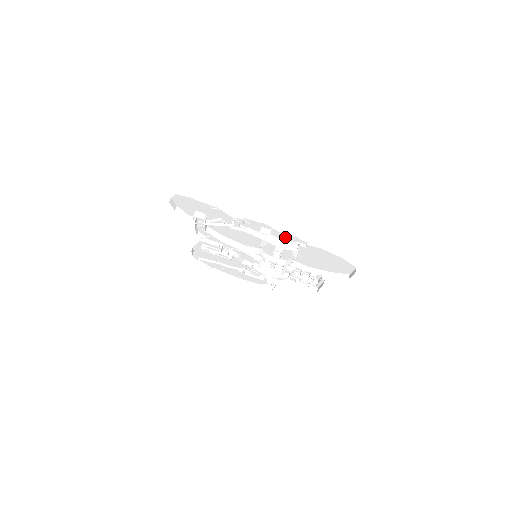
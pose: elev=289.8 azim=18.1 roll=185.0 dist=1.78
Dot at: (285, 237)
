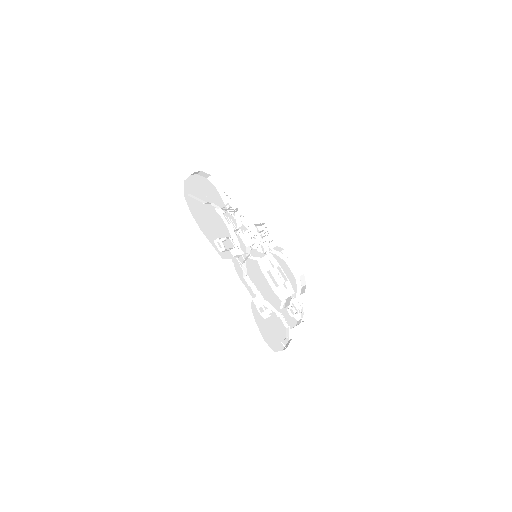
Dot at: (301, 320)
